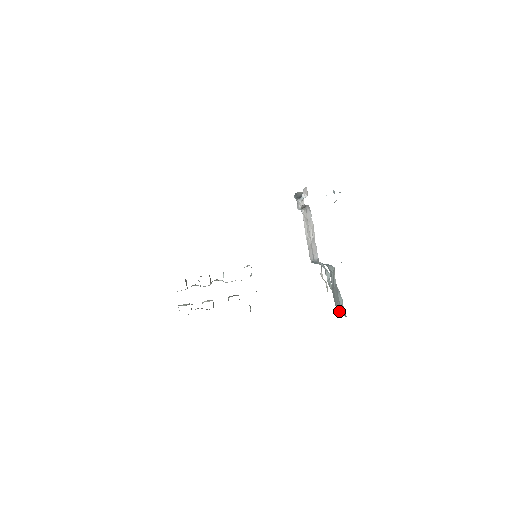
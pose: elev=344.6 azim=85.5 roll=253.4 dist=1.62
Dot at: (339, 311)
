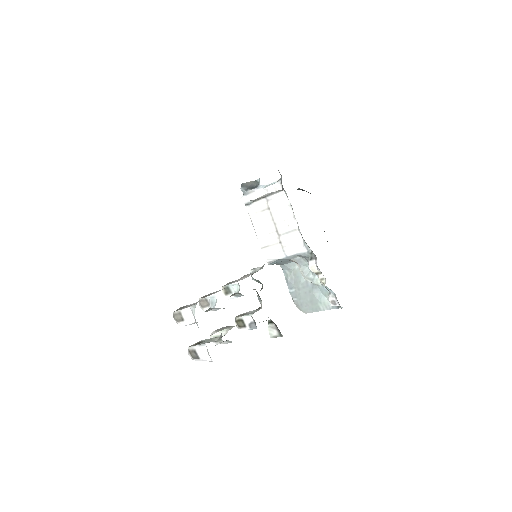
Dot at: (312, 310)
